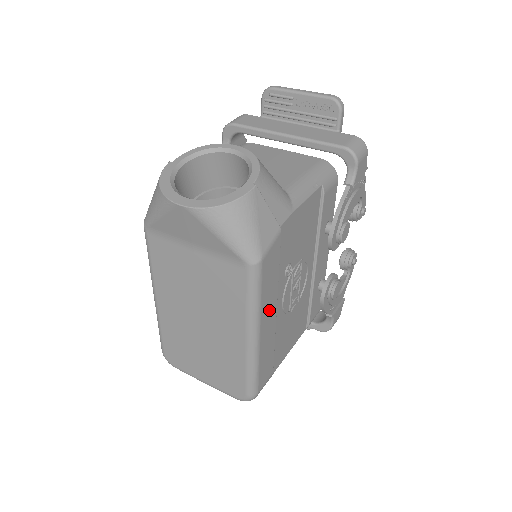
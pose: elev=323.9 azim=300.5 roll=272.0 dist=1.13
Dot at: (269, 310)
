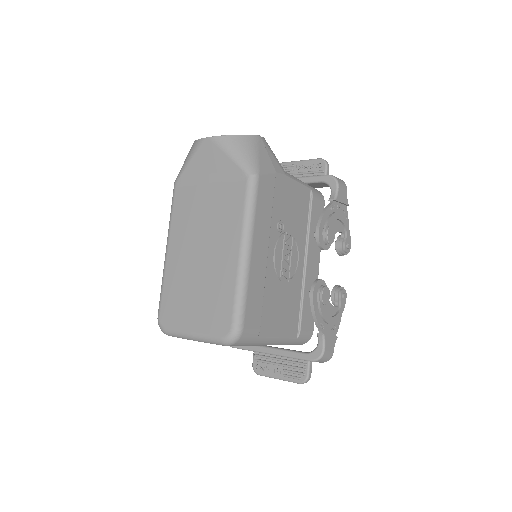
Dot at: (261, 237)
